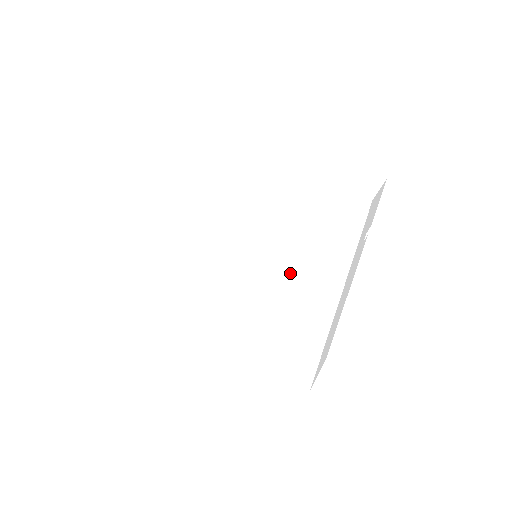
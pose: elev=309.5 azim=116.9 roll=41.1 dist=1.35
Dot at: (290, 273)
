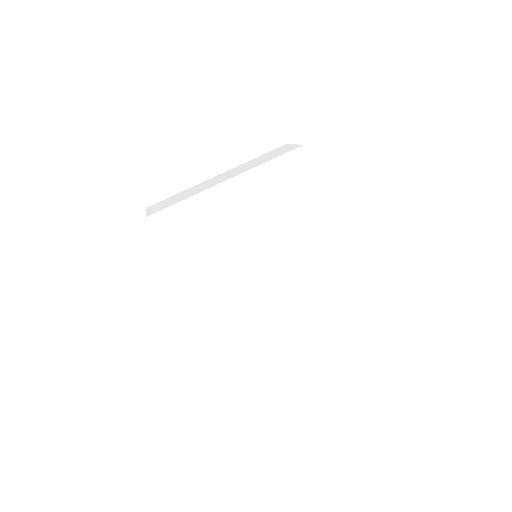
Dot at: (292, 234)
